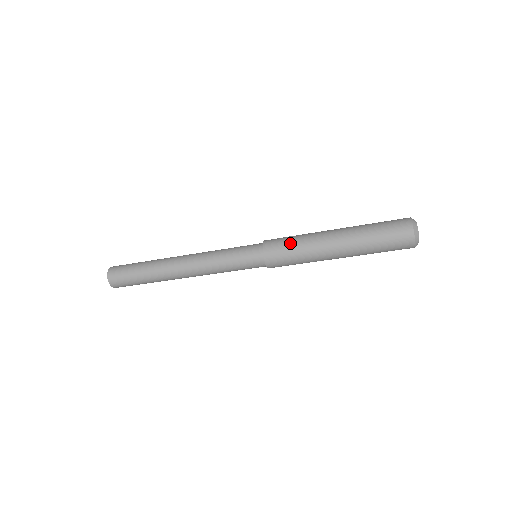
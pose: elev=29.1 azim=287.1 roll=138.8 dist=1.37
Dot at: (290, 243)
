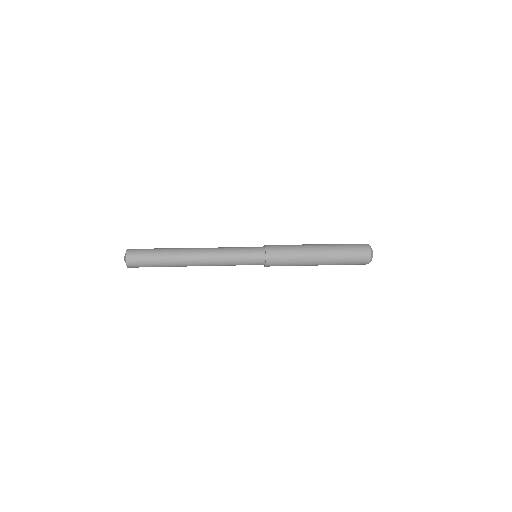
Dot at: (286, 248)
